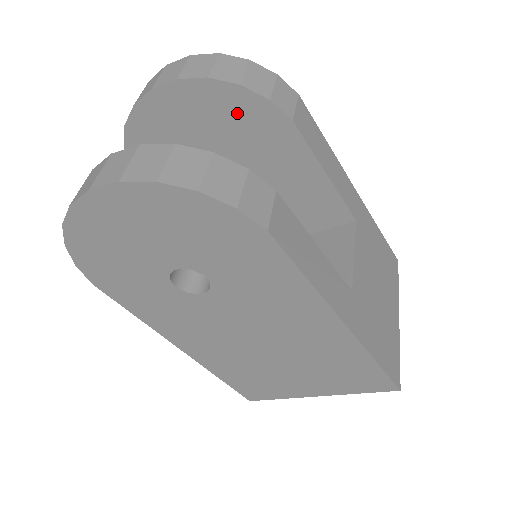
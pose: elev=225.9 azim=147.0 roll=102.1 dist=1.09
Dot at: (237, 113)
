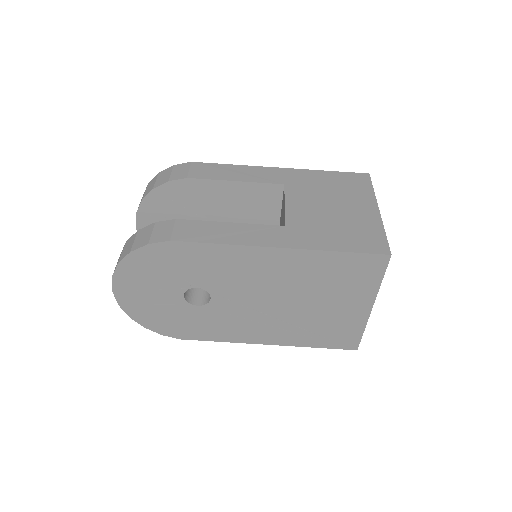
Dot at: (169, 200)
